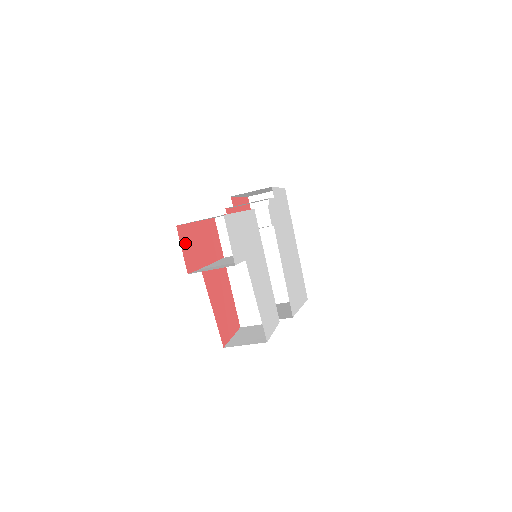
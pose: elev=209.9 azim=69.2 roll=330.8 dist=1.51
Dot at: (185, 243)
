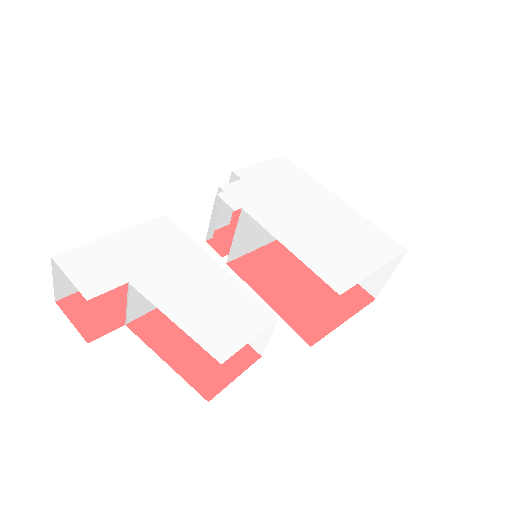
Dot at: (80, 311)
